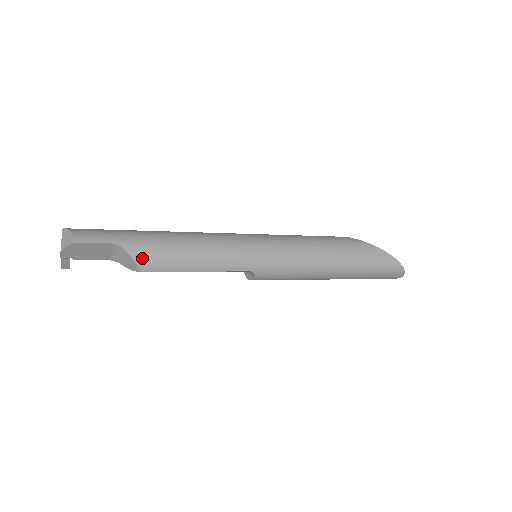
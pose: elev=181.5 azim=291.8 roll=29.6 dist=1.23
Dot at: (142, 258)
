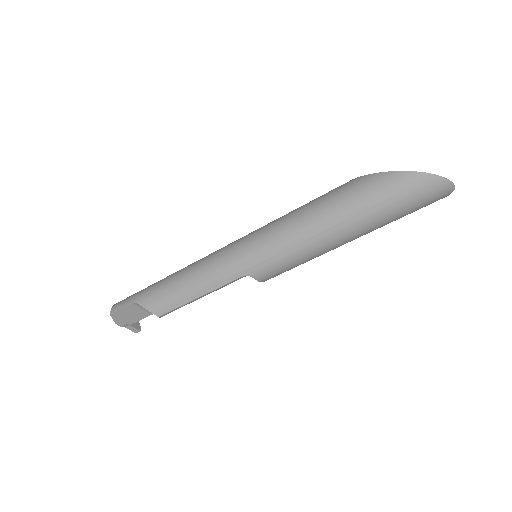
Dot at: (152, 306)
